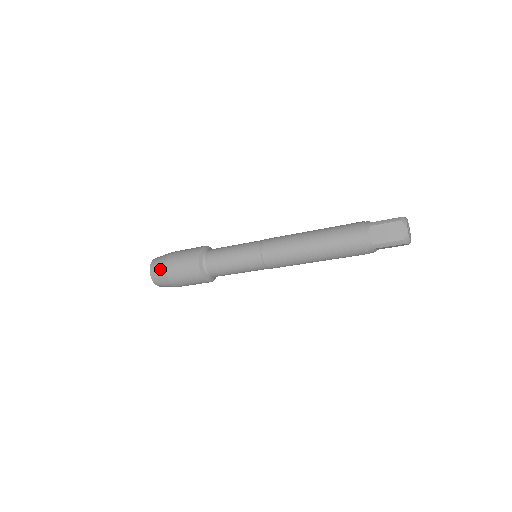
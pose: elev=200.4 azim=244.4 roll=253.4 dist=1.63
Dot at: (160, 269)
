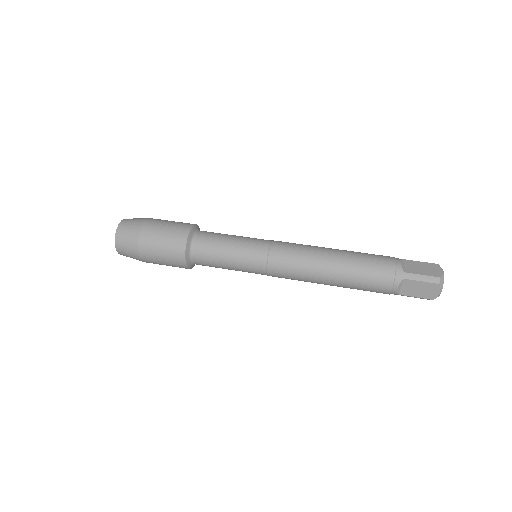
Dot at: (131, 250)
